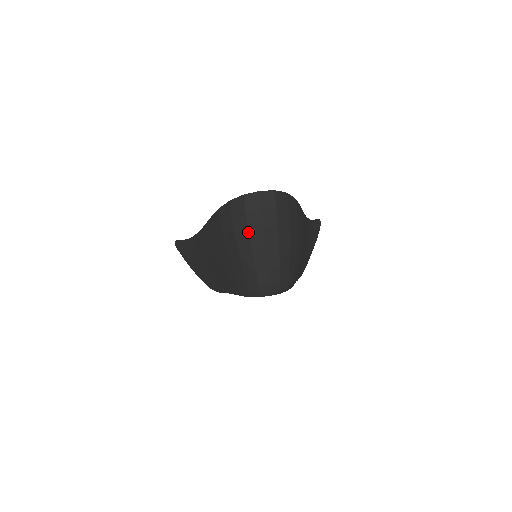
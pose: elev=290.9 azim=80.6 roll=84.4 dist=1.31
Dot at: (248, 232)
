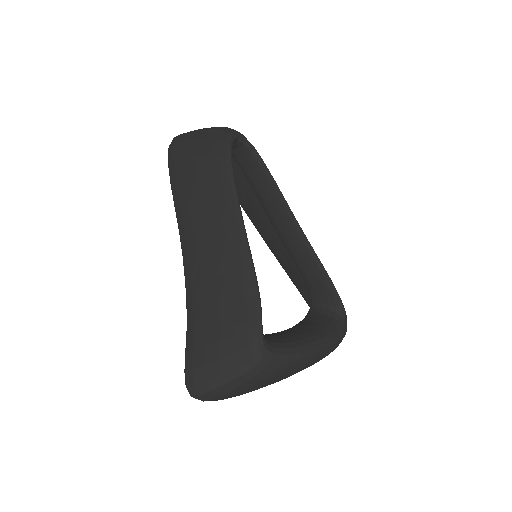
Dot at: (188, 133)
